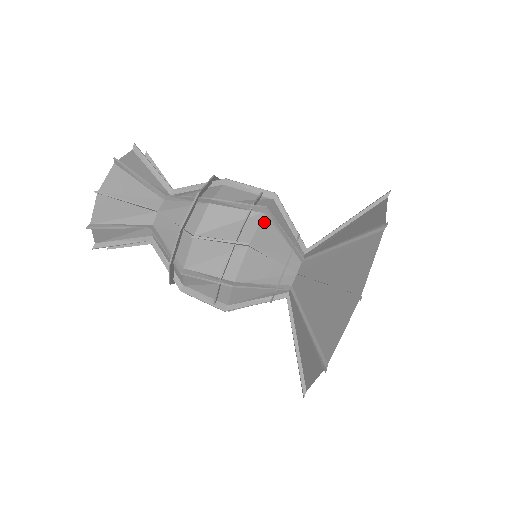
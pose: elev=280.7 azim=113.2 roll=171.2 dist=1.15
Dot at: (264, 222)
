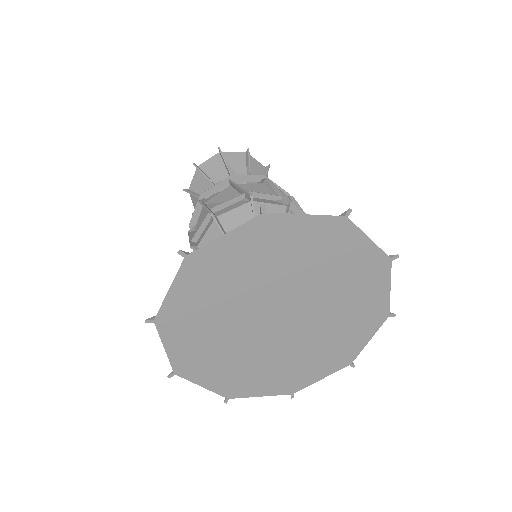
Dot at: occluded
